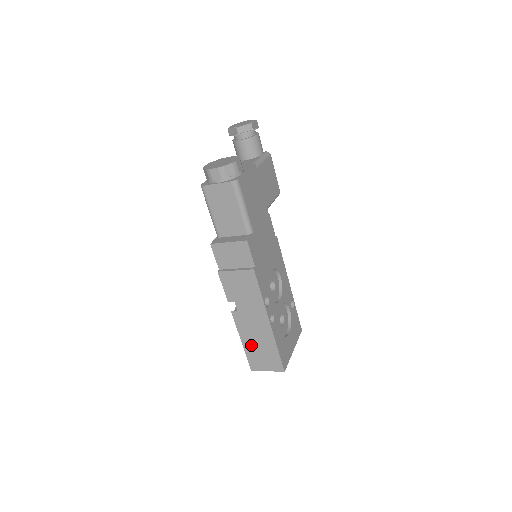
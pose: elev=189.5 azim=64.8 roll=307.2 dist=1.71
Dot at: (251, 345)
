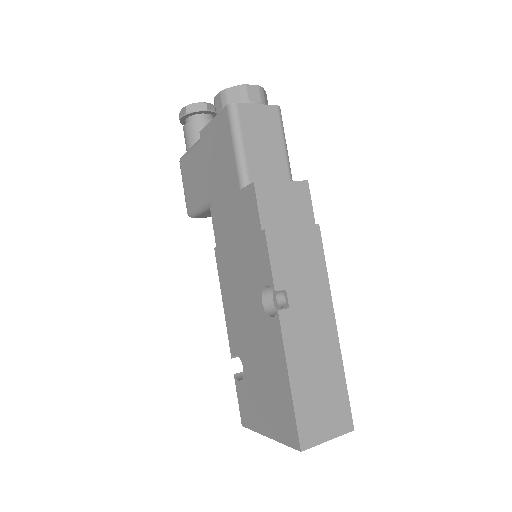
Dot at: (305, 383)
